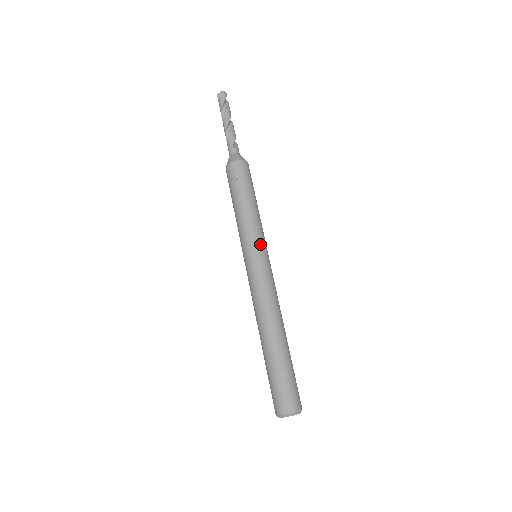
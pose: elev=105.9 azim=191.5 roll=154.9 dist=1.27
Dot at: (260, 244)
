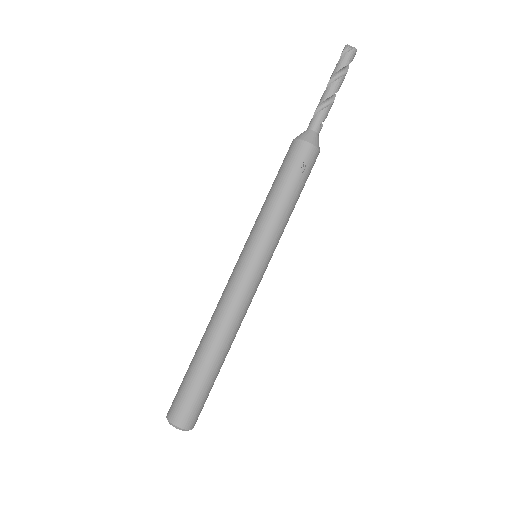
Dot at: occluded
